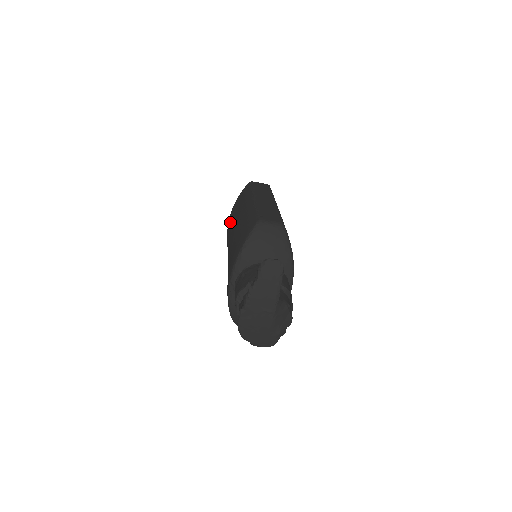
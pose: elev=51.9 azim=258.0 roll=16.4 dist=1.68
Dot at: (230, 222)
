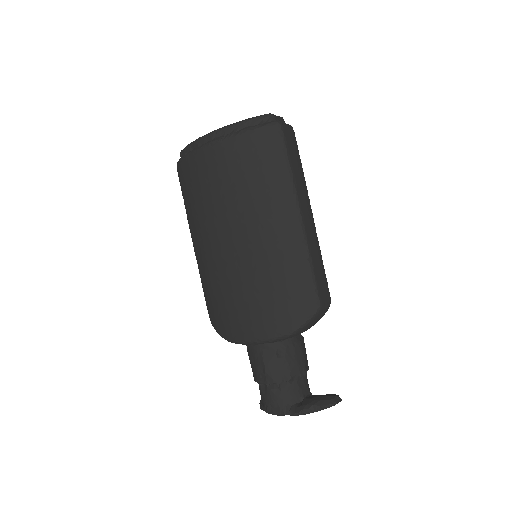
Dot at: (228, 172)
